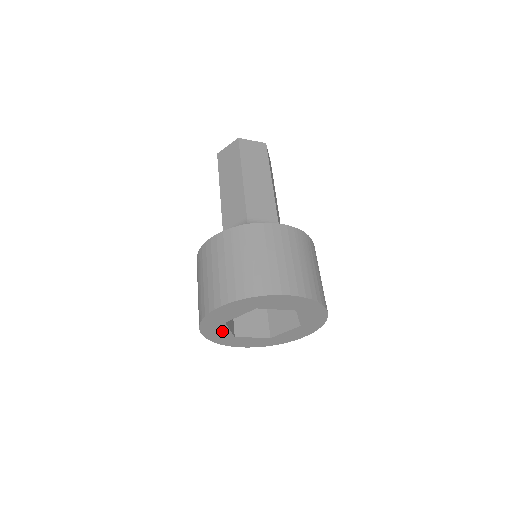
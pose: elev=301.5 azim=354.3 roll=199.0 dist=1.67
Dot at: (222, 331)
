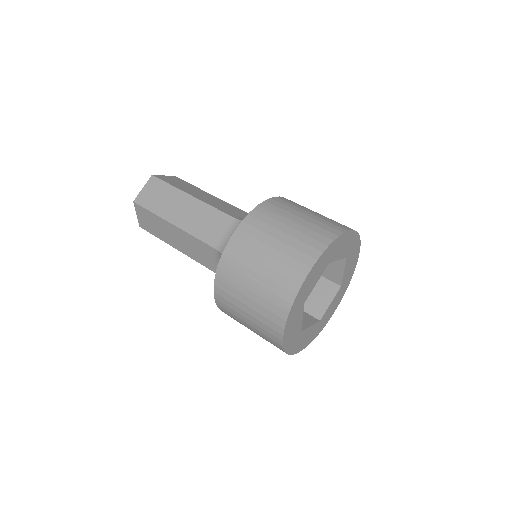
Dot at: (297, 323)
